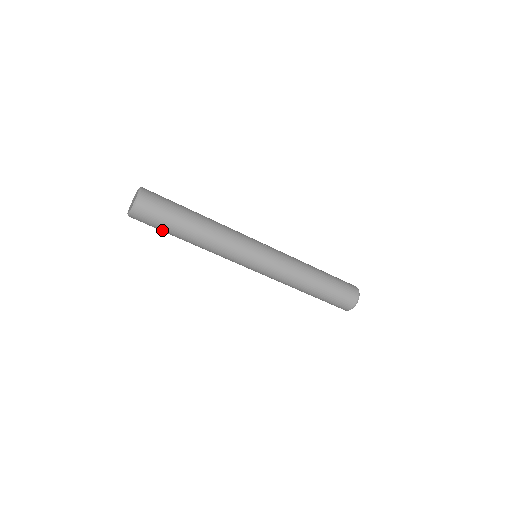
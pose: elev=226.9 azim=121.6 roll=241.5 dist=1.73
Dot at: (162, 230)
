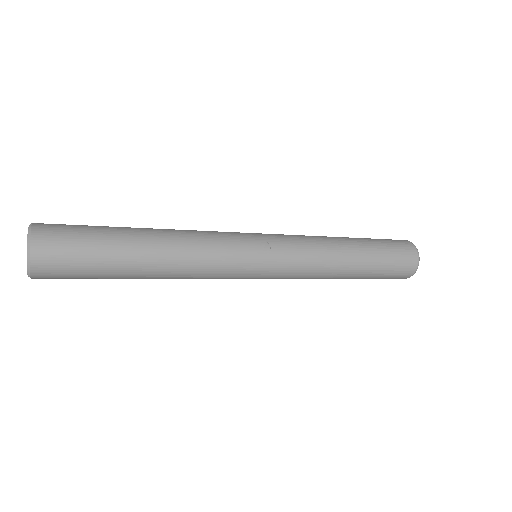
Dot at: occluded
